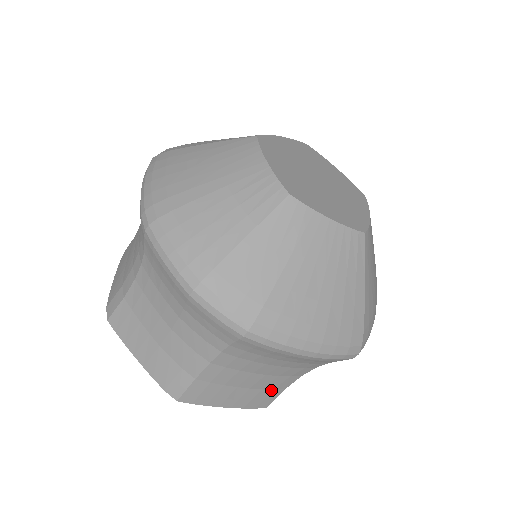
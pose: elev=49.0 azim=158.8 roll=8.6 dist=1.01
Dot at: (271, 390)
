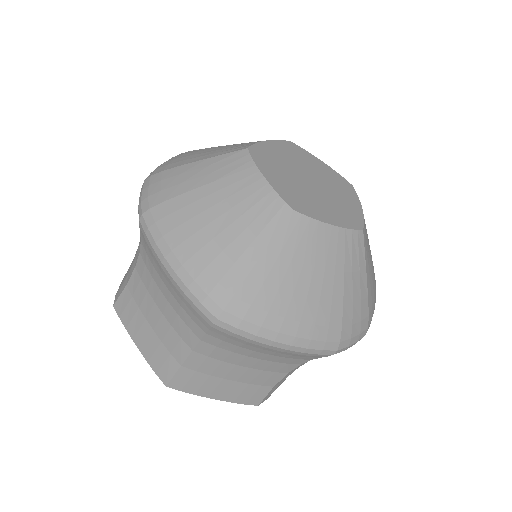
Dot at: (169, 353)
